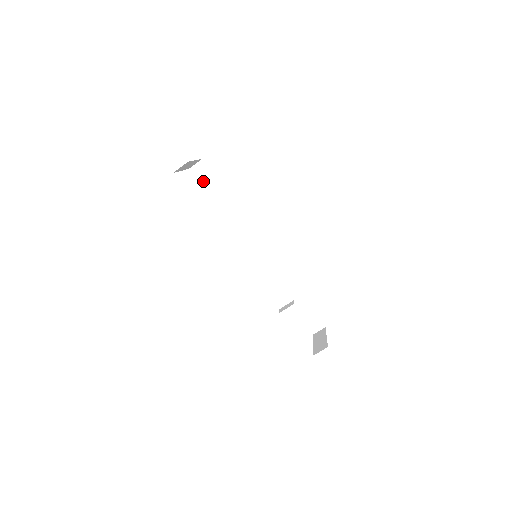
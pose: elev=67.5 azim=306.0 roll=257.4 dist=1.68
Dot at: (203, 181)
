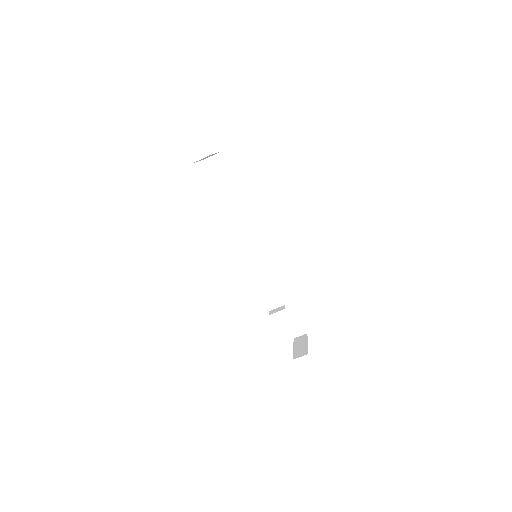
Dot at: (217, 173)
